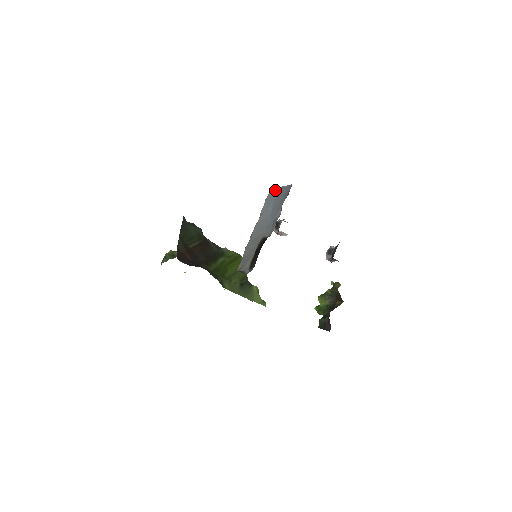
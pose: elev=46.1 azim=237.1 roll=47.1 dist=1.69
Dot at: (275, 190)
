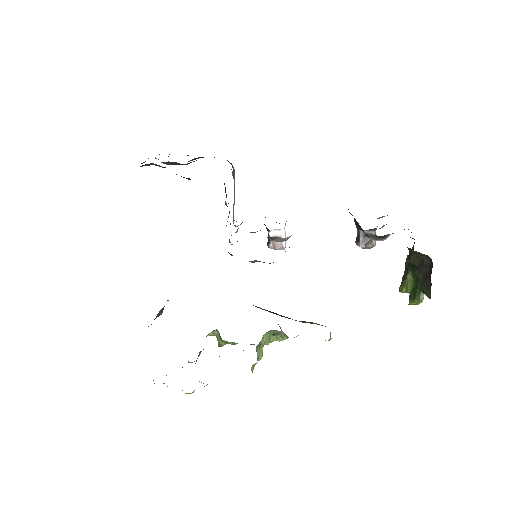
Dot at: occluded
